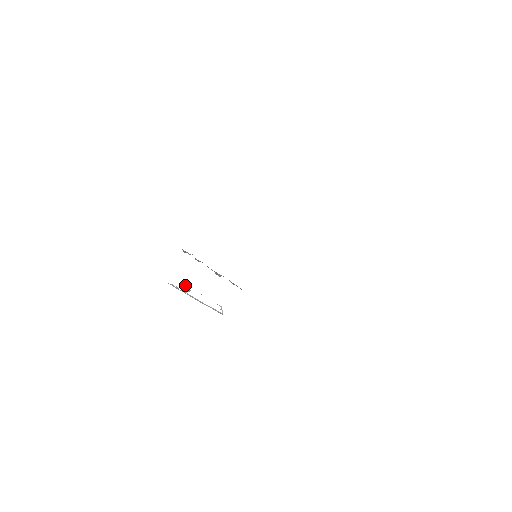
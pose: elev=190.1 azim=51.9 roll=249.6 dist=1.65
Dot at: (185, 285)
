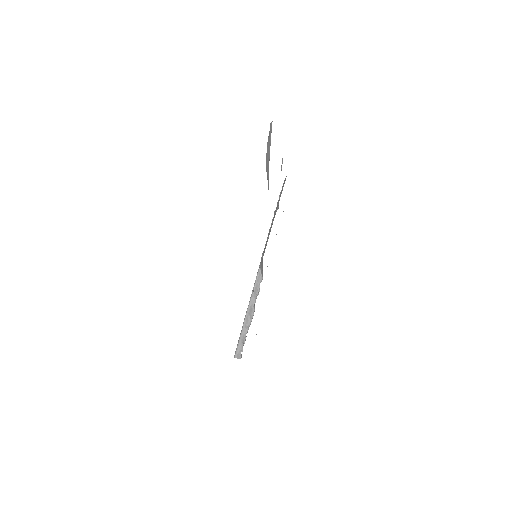
Dot at: occluded
